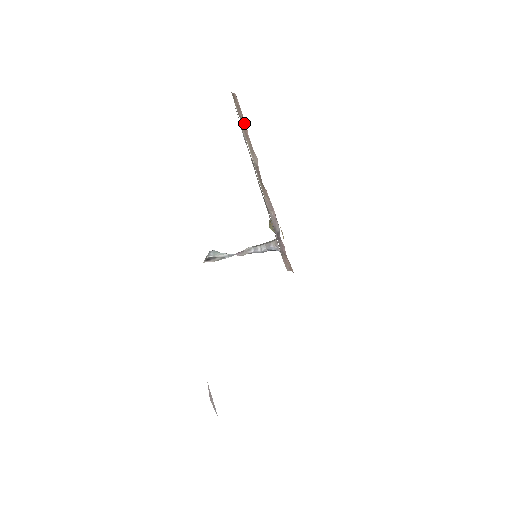
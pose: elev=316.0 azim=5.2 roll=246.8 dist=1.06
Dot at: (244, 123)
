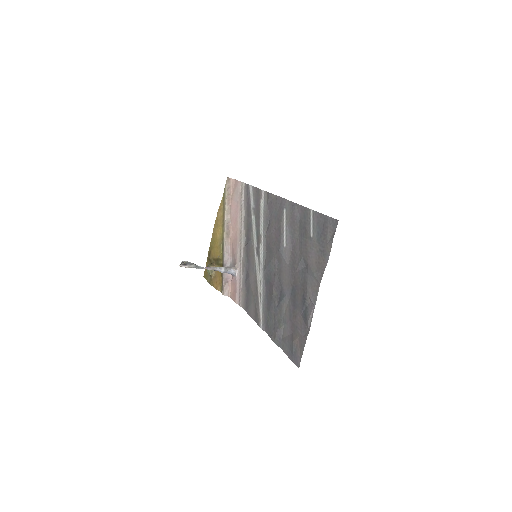
Dot at: (230, 196)
